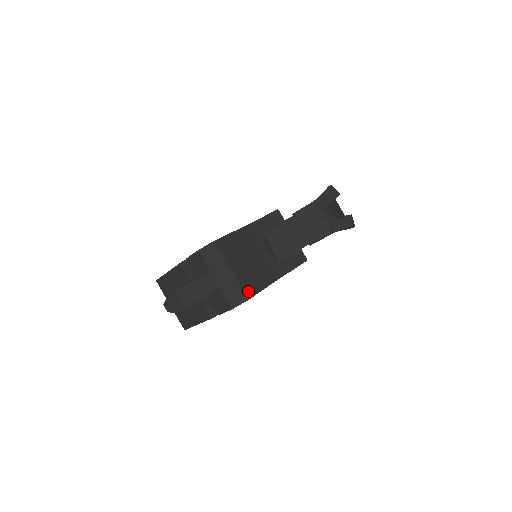
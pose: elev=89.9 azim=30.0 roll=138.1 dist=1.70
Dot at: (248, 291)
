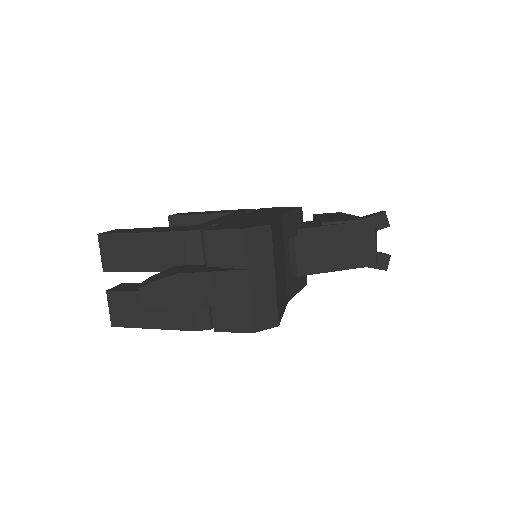
Dot at: (279, 312)
